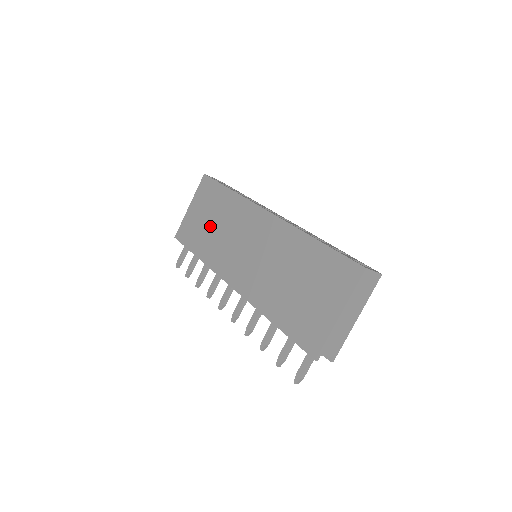
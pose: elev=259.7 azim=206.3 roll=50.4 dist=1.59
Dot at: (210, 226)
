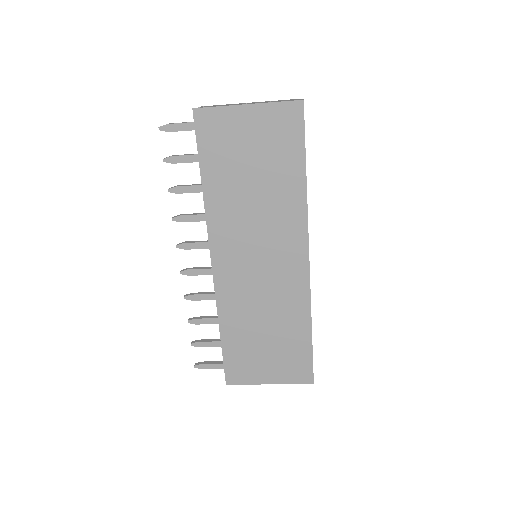
Dot at: (247, 177)
